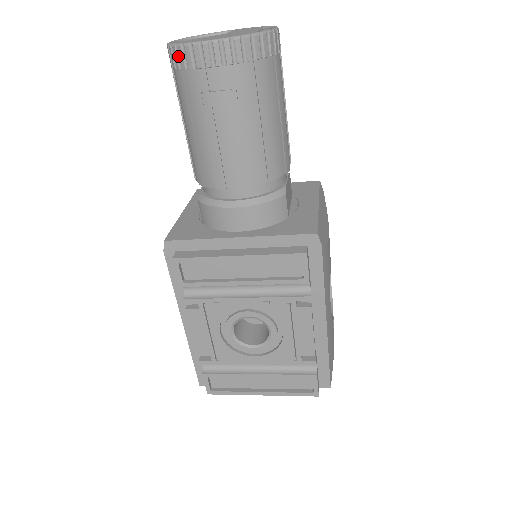
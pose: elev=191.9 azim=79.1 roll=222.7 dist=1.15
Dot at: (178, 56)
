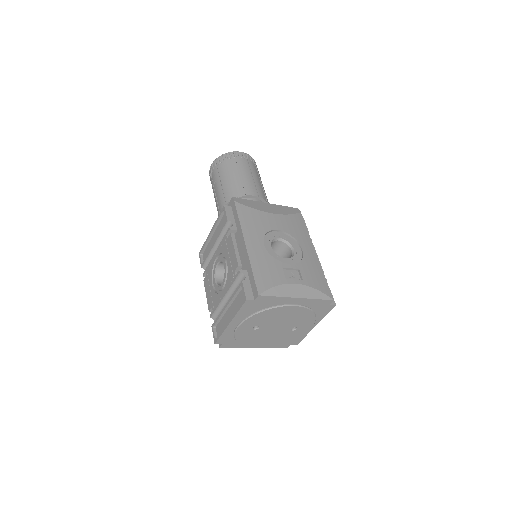
Dot at: occluded
